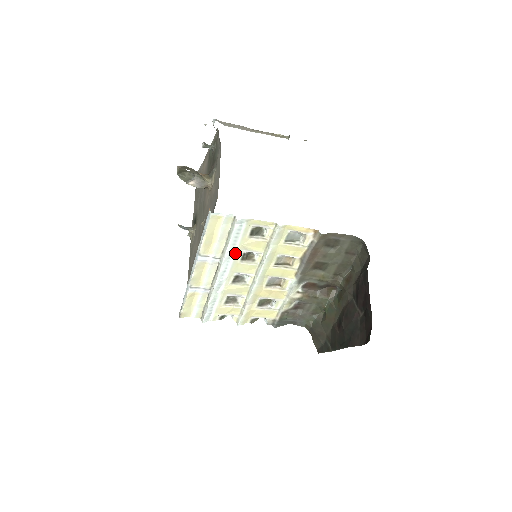
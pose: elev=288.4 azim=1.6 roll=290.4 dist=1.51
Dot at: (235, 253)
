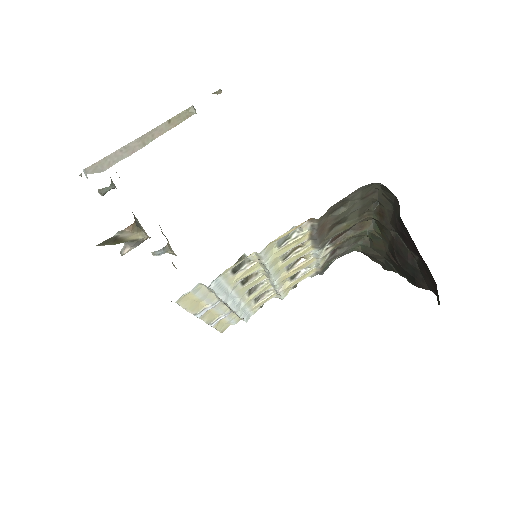
Dot at: (231, 290)
